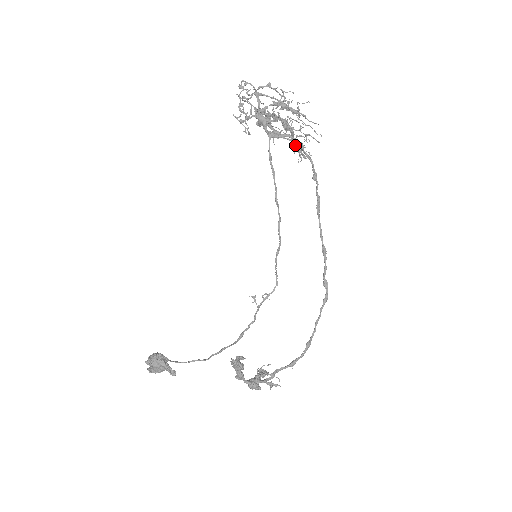
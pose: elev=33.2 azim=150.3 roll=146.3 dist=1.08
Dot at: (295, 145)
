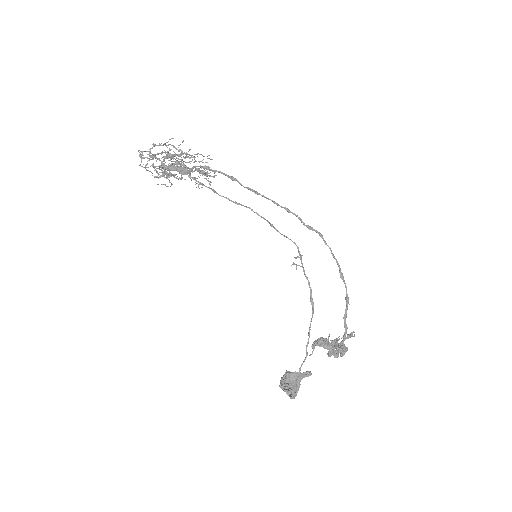
Dot at: (202, 172)
